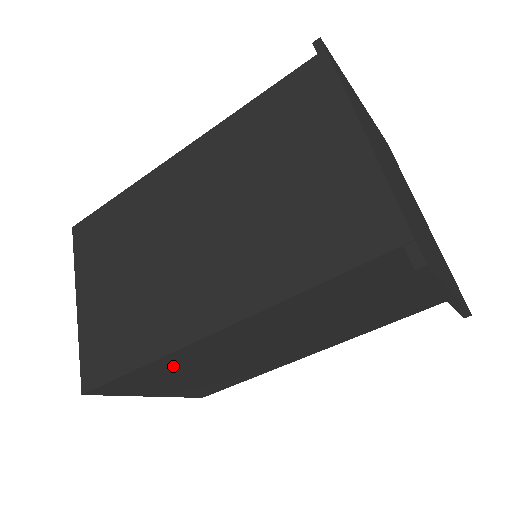
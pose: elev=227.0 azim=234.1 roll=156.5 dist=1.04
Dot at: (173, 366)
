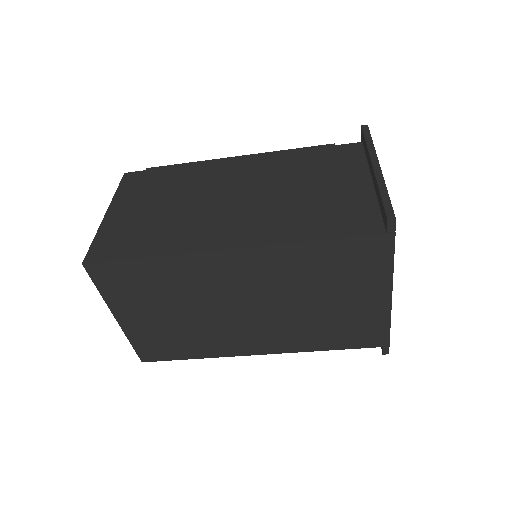
Dot at: occluded
